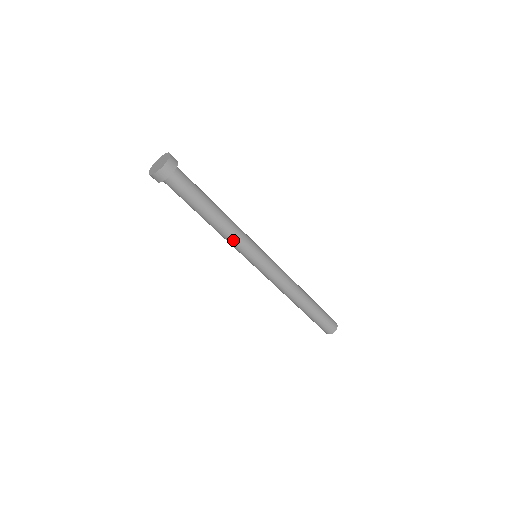
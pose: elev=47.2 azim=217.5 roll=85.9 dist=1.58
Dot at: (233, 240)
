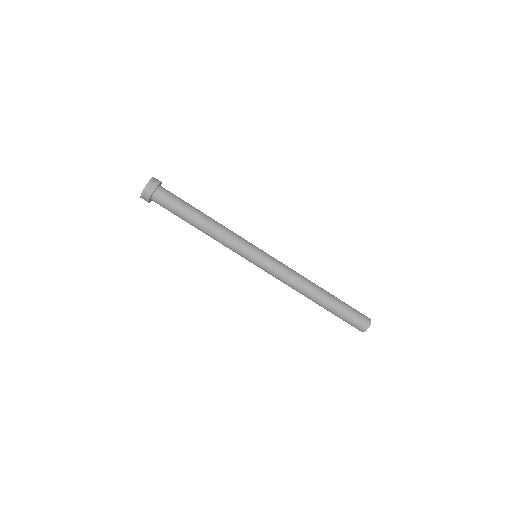
Dot at: (226, 241)
